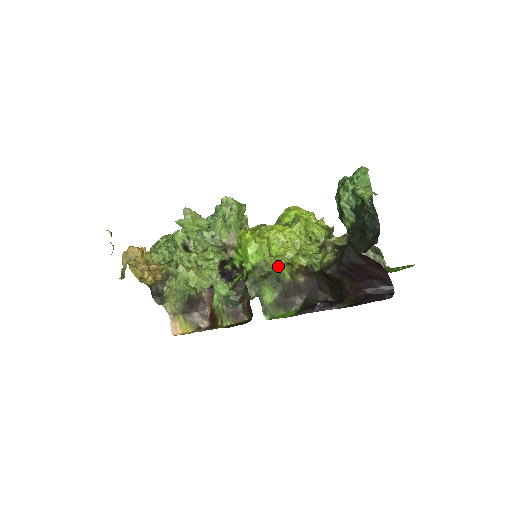
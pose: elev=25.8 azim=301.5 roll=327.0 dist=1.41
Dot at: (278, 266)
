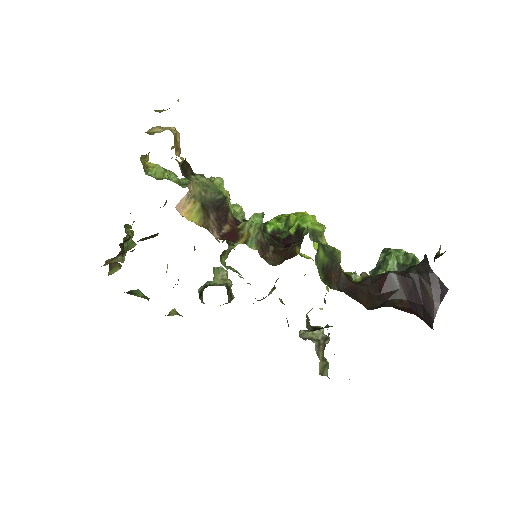
Dot at: occluded
